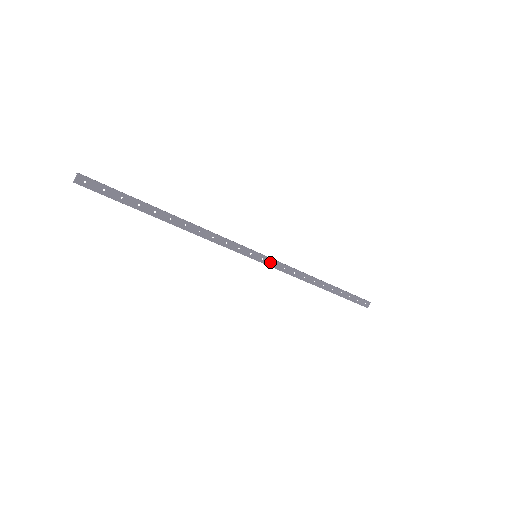
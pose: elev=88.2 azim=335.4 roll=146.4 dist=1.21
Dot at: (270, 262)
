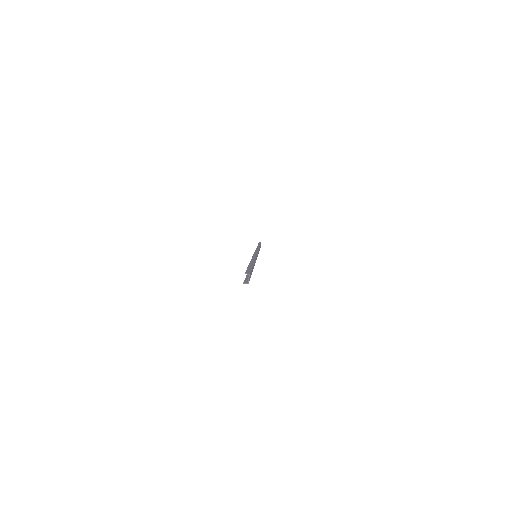
Dot at: occluded
